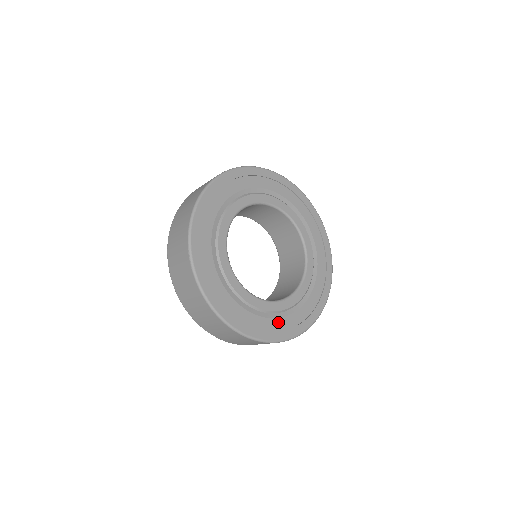
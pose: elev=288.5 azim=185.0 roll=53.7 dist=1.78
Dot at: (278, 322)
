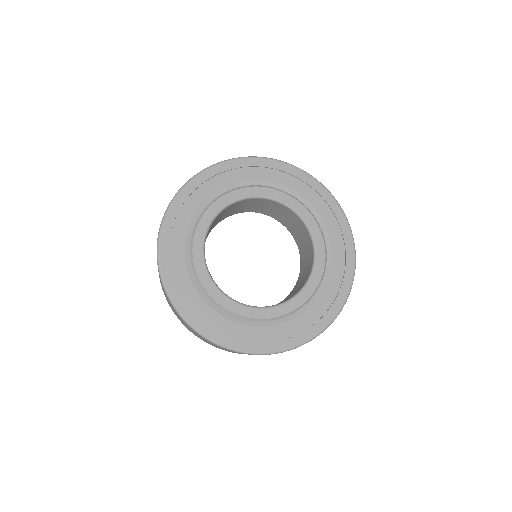
Dot at: (298, 322)
